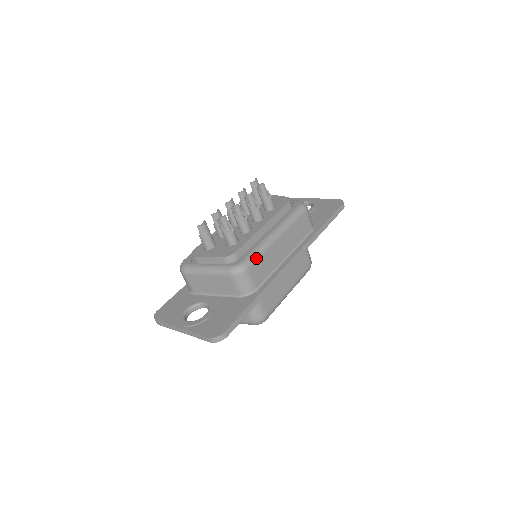
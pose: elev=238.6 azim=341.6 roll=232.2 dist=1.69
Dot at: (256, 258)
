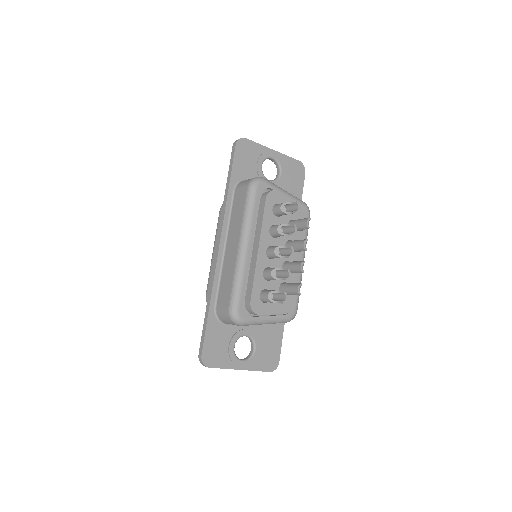
Dot at: occluded
